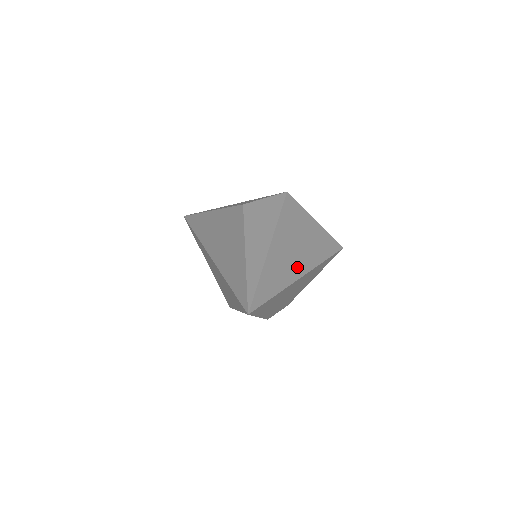
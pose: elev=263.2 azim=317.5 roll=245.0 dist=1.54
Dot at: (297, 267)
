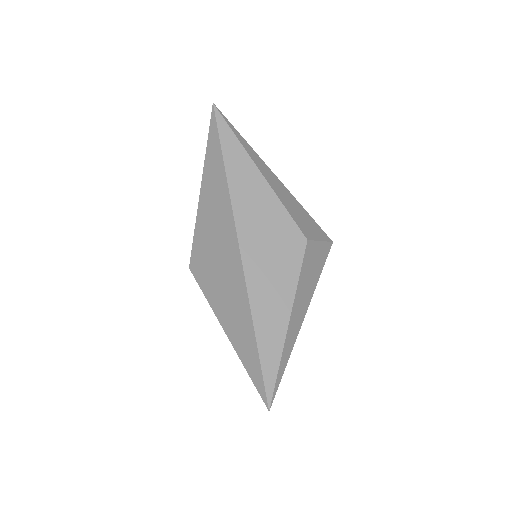
Dot at: occluded
